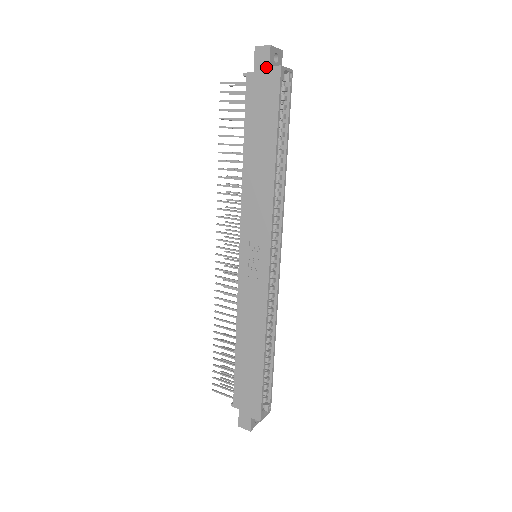
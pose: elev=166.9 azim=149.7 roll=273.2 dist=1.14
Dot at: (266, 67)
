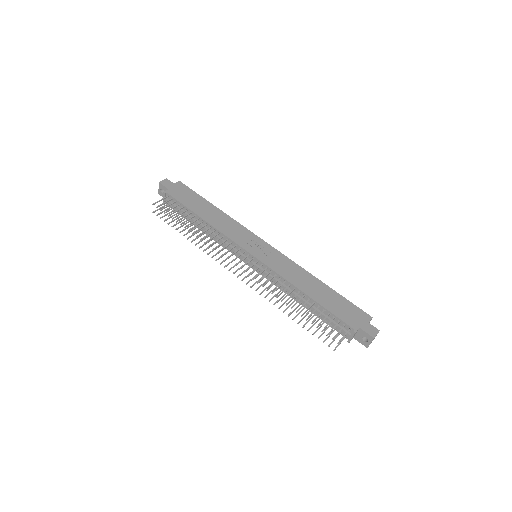
Dot at: (173, 185)
